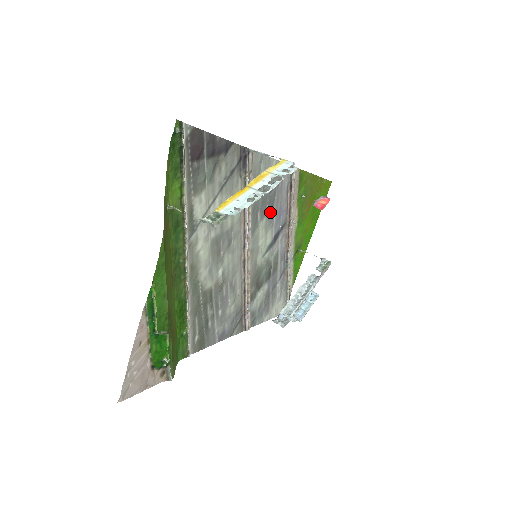
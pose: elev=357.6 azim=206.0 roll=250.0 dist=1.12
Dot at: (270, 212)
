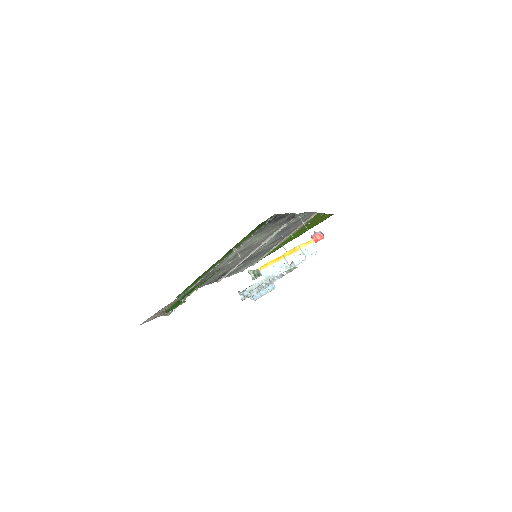
Dot at: (282, 232)
